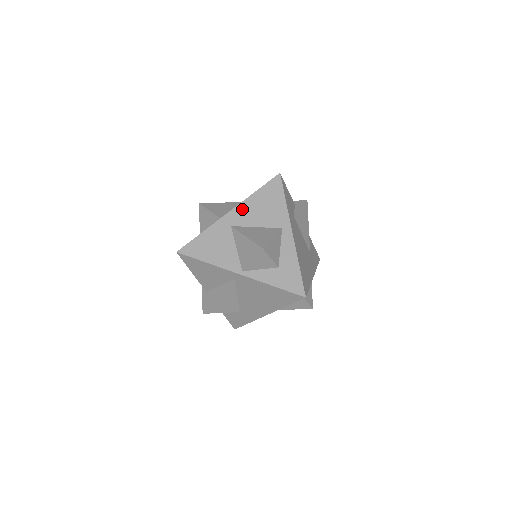
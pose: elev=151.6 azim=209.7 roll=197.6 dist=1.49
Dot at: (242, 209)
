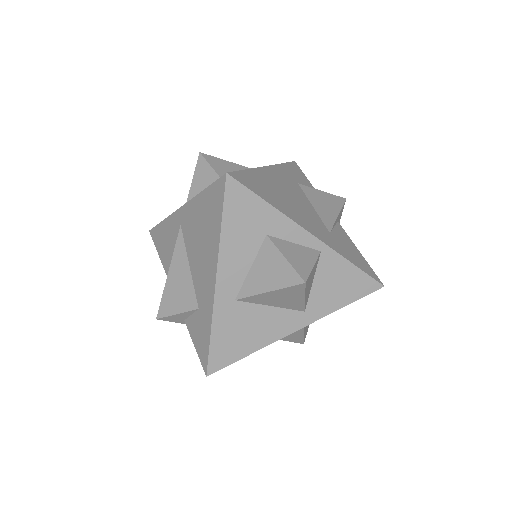
Dot at: occluded
